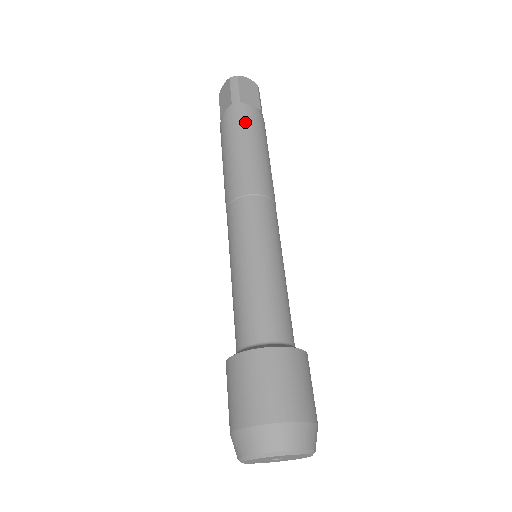
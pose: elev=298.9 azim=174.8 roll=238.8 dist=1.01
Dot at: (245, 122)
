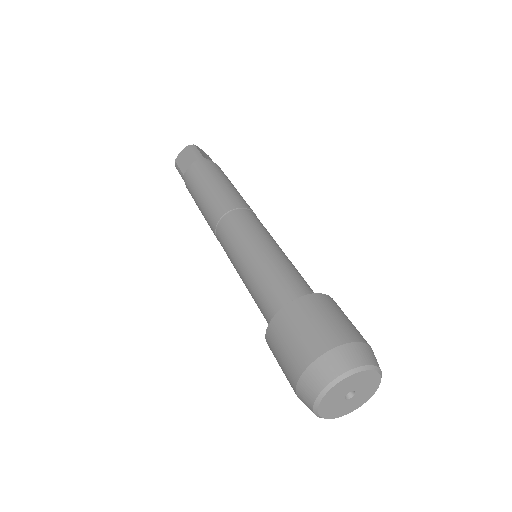
Dot at: (215, 168)
